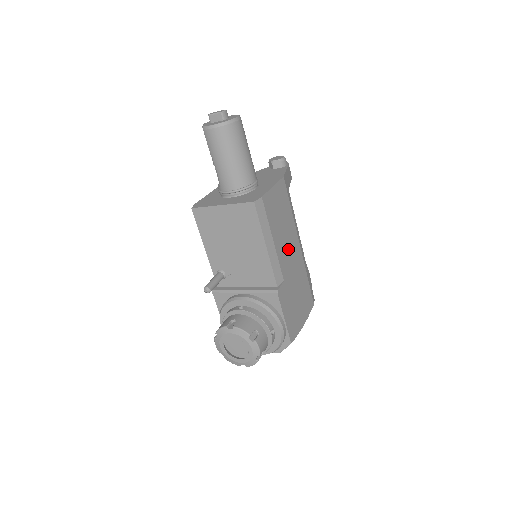
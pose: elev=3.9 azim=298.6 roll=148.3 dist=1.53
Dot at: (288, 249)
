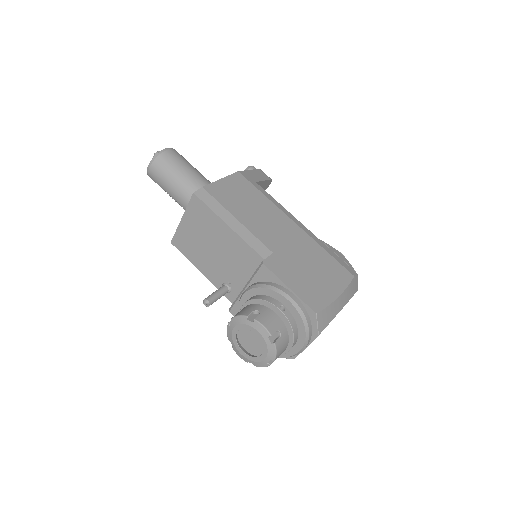
Dot at: (271, 226)
